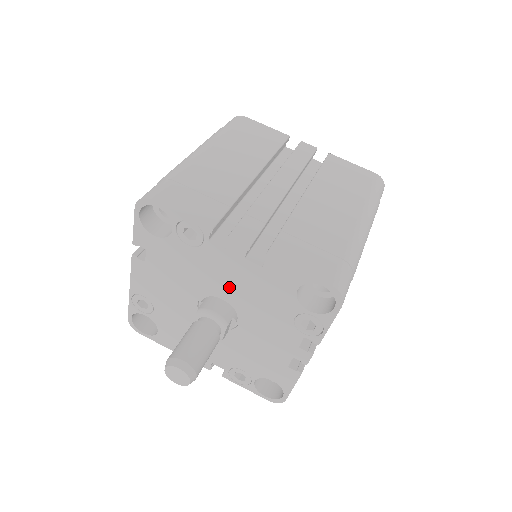
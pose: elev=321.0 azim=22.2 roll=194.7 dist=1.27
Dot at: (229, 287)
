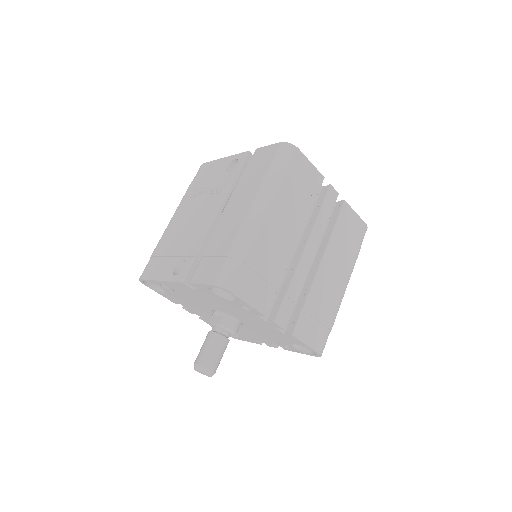
Dot at: (250, 322)
